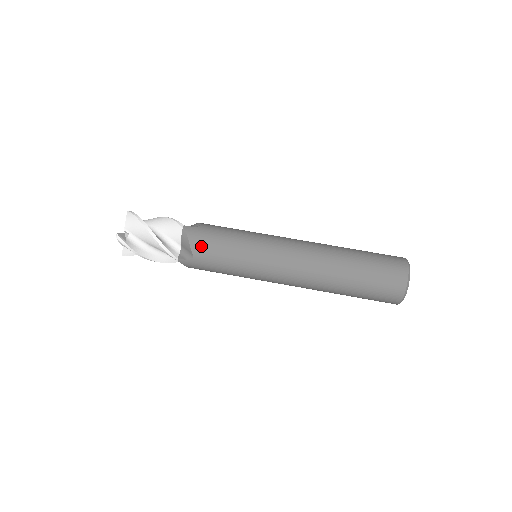
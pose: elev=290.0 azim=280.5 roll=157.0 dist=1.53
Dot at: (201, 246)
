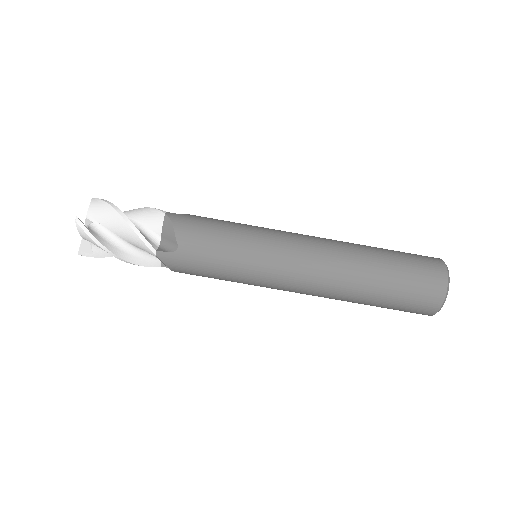
Dot at: (185, 272)
